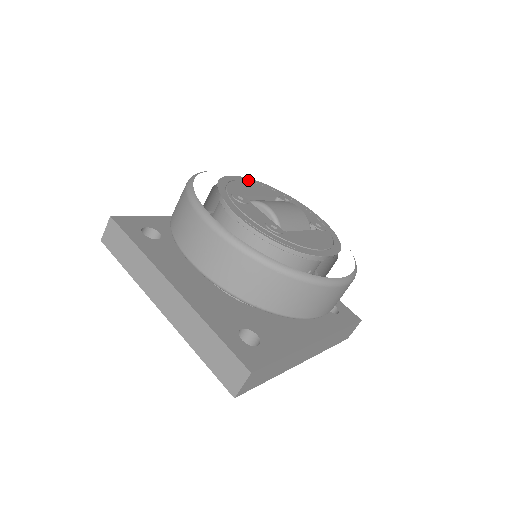
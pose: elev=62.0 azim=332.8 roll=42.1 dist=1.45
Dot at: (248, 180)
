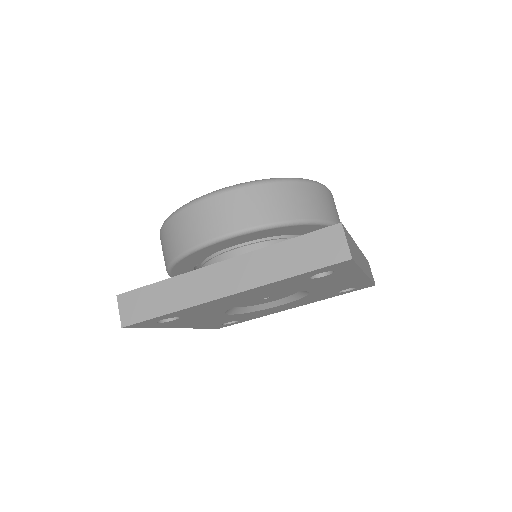
Dot at: occluded
